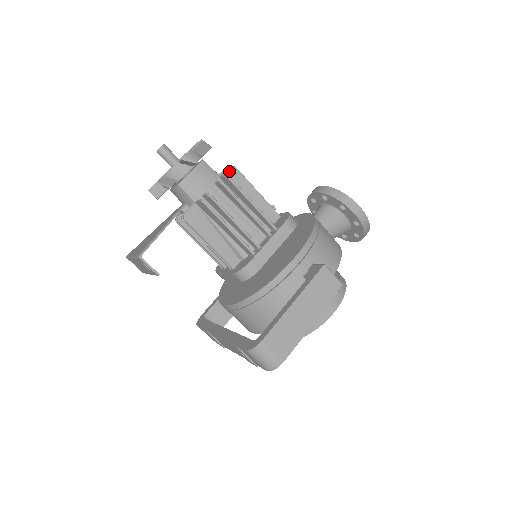
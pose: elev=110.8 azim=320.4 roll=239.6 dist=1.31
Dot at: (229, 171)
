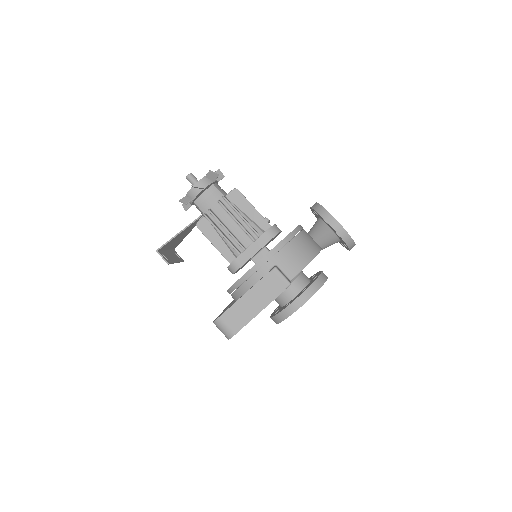
Dot at: (232, 192)
